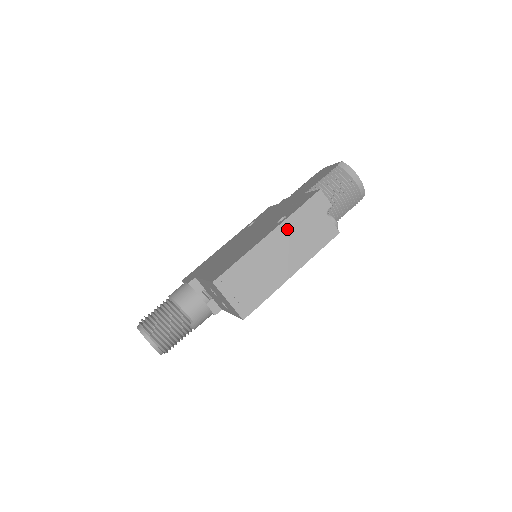
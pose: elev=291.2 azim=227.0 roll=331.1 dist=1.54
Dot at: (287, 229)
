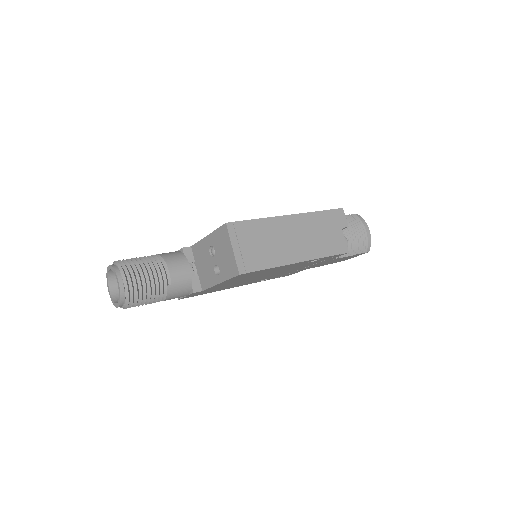
Dot at: (306, 221)
